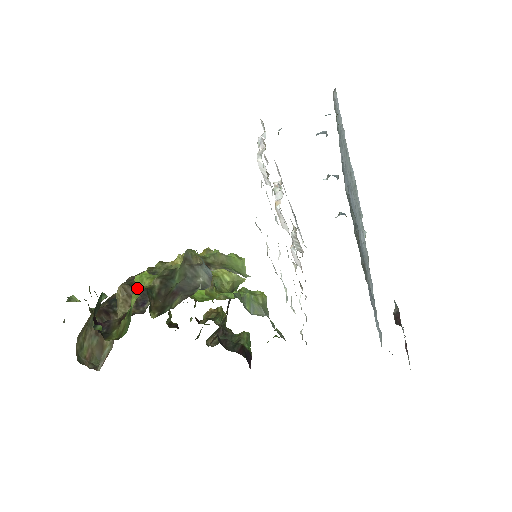
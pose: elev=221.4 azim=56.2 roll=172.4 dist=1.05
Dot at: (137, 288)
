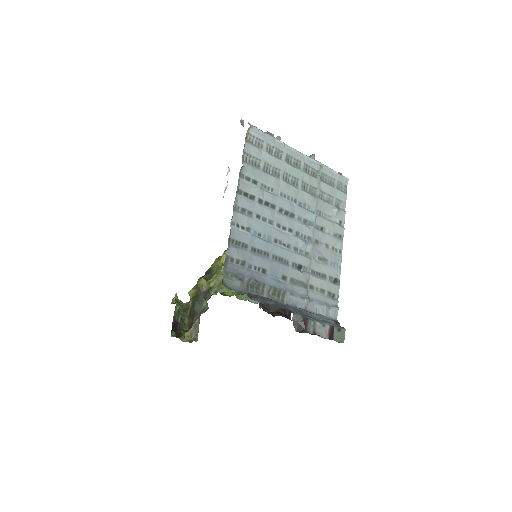
Dot at: occluded
